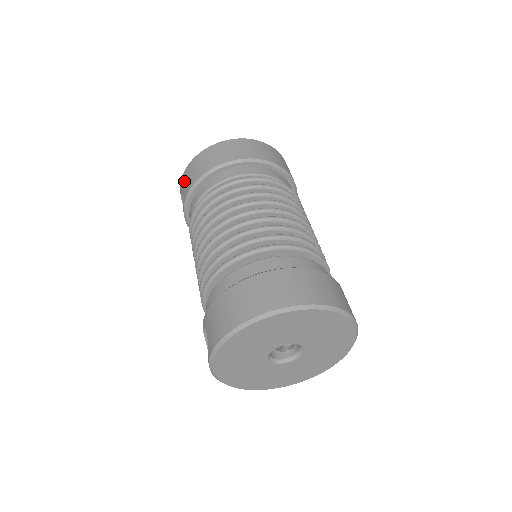
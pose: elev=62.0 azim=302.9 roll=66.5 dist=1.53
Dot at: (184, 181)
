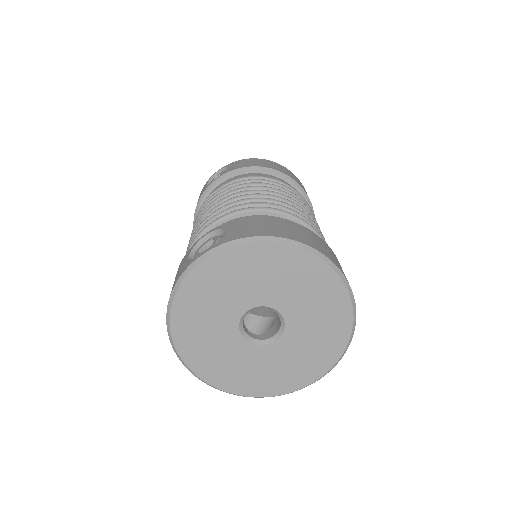
Dot at: (241, 162)
